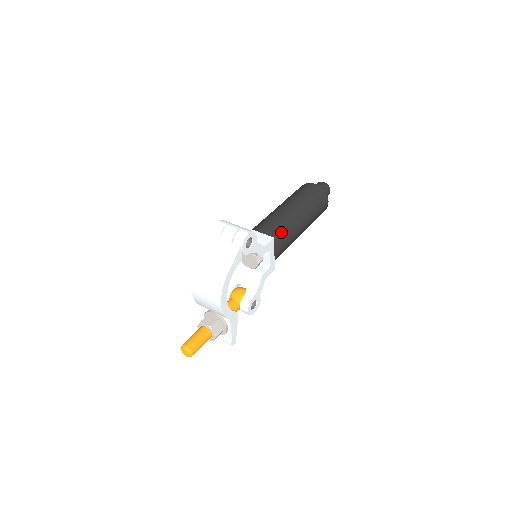
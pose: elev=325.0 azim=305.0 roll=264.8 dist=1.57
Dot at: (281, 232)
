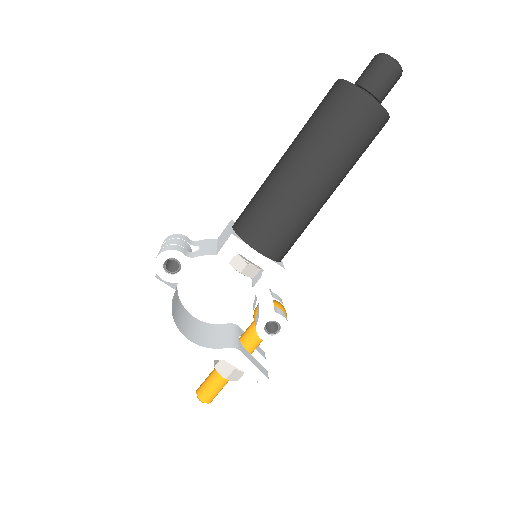
Dot at: (257, 214)
